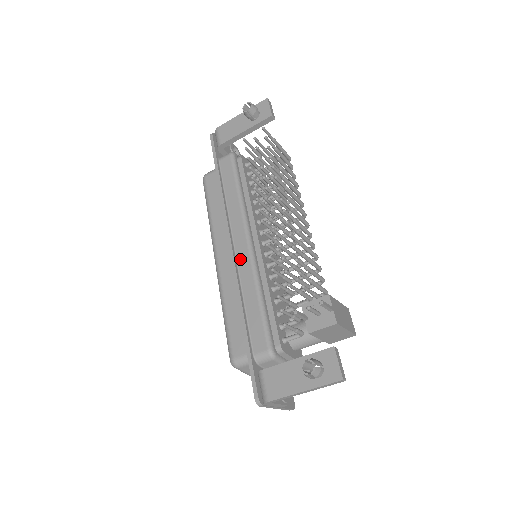
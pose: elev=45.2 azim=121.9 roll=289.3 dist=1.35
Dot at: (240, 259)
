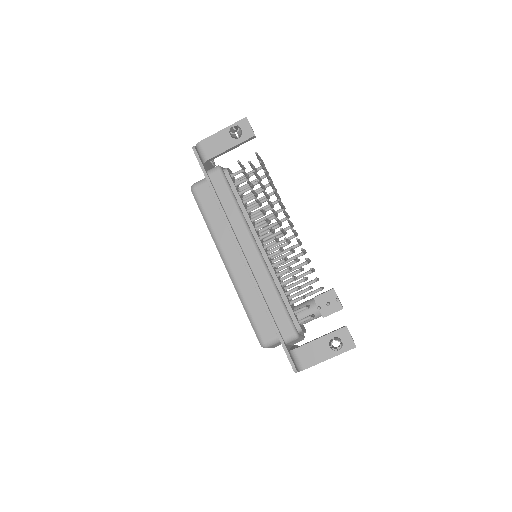
Dot at: (253, 265)
